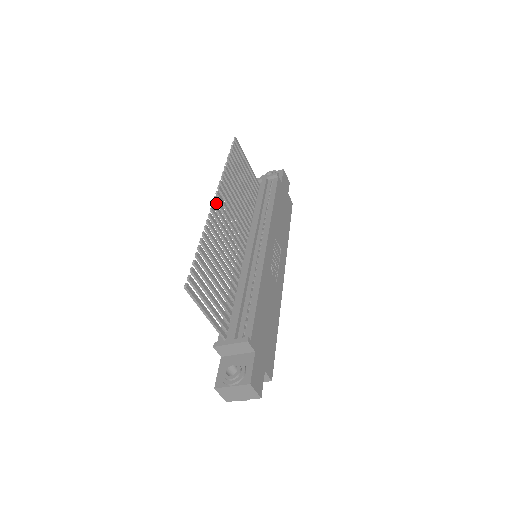
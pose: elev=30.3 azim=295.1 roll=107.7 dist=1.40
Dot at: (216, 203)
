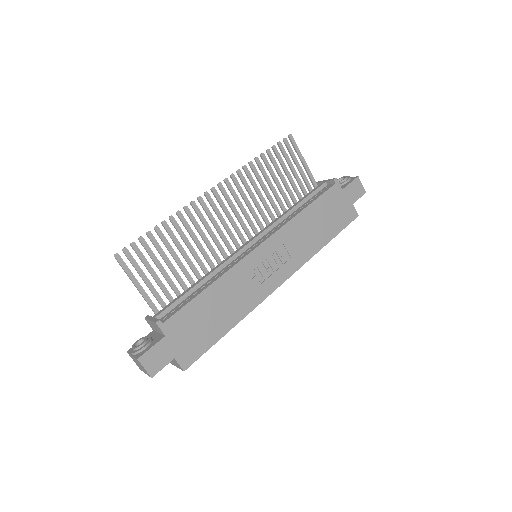
Dot at: (213, 194)
